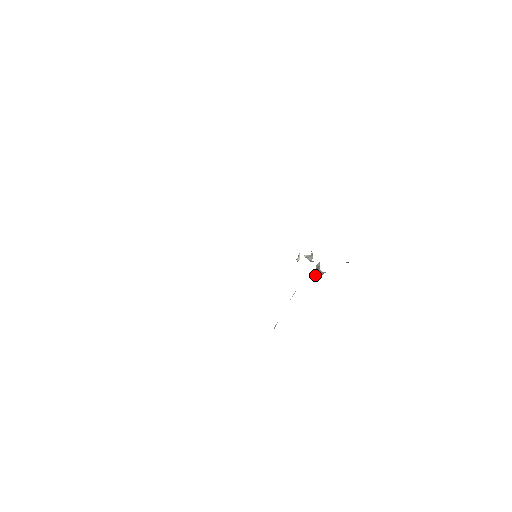
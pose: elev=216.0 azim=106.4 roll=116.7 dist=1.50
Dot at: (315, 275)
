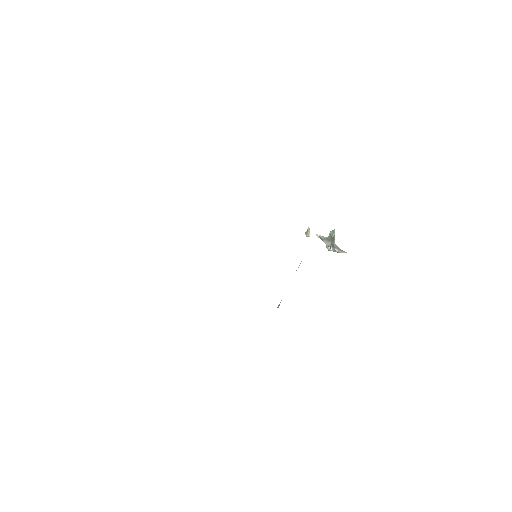
Dot at: (329, 249)
